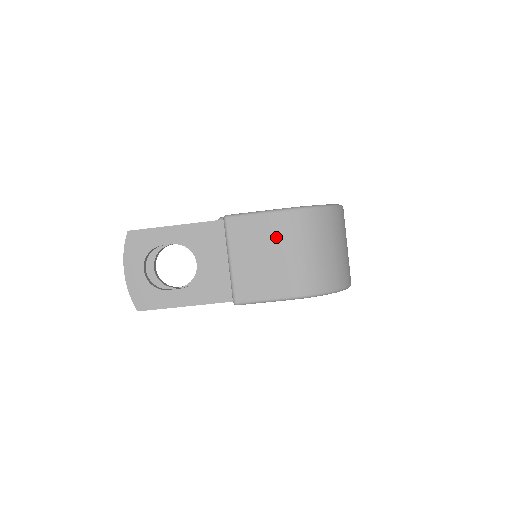
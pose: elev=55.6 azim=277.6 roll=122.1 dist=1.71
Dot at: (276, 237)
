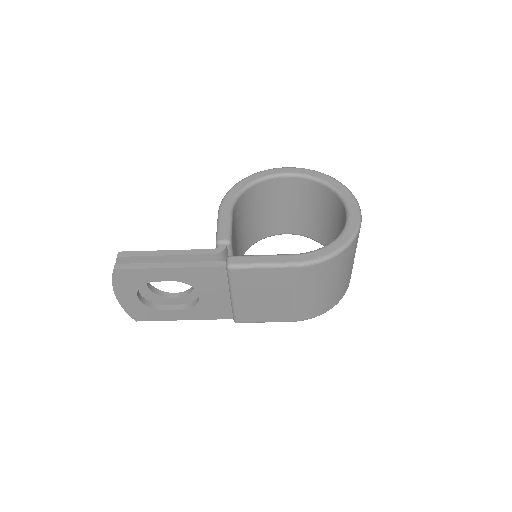
Dot at: (284, 285)
